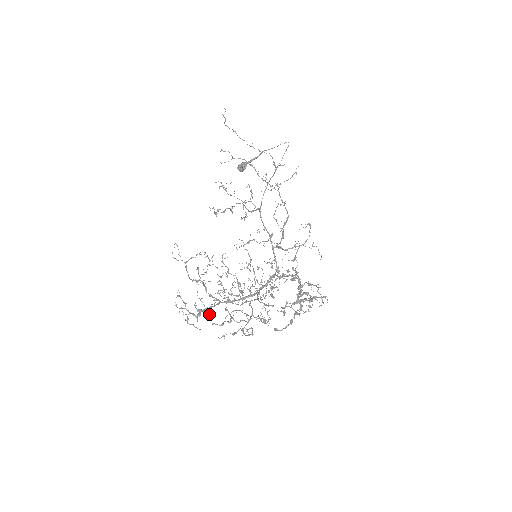
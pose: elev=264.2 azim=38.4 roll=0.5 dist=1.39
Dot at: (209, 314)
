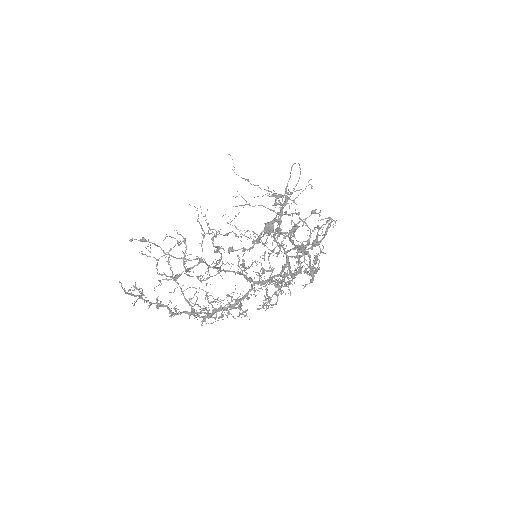
Dot at: (169, 300)
